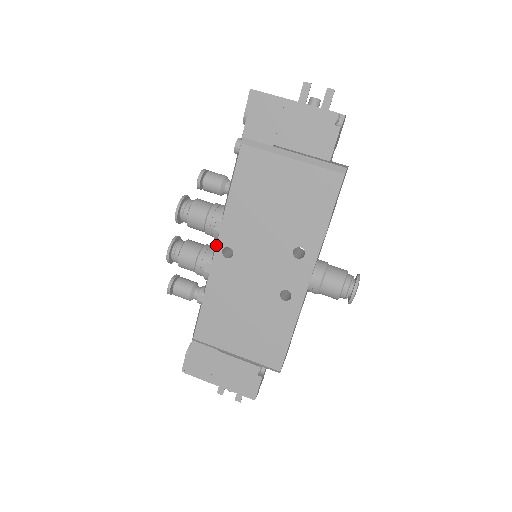
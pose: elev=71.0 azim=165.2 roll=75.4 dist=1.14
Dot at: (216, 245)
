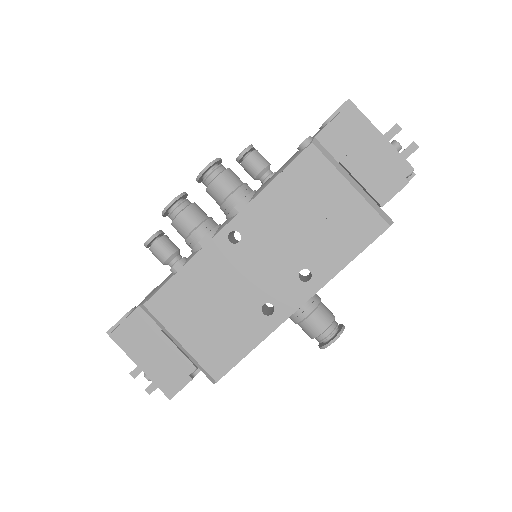
Dot at: (227, 224)
